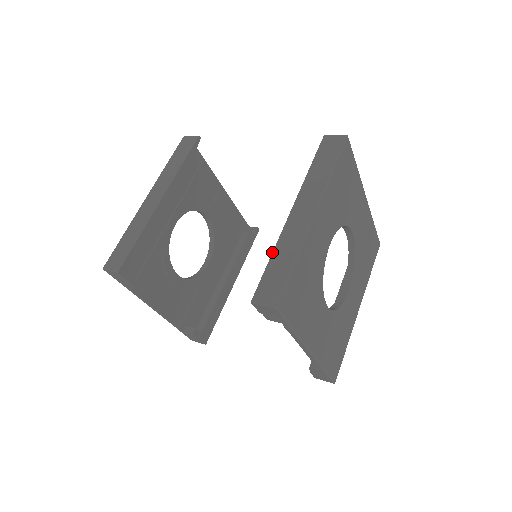
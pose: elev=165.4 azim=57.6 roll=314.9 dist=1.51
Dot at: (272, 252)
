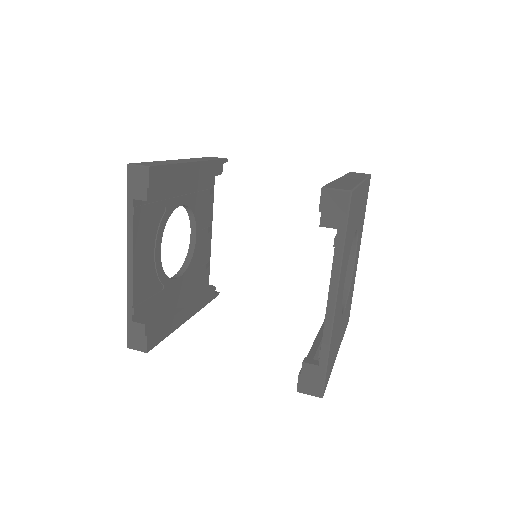
Dot at: occluded
